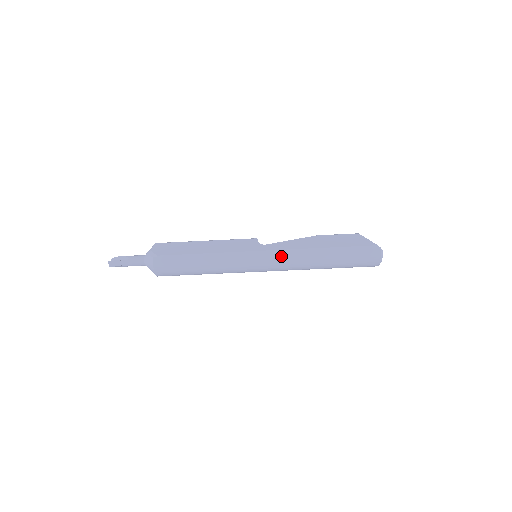
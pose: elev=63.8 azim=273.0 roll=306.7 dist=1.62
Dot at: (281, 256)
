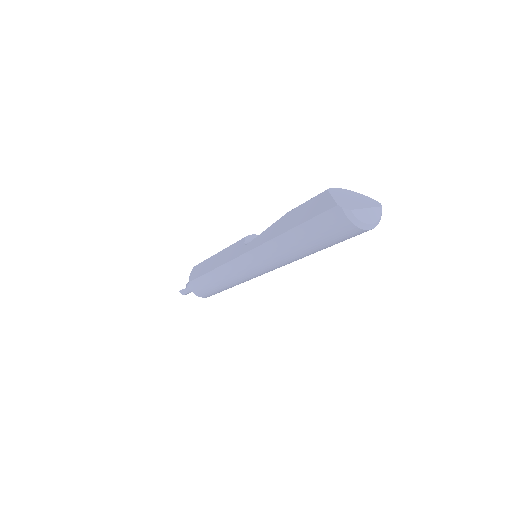
Dot at: (257, 256)
